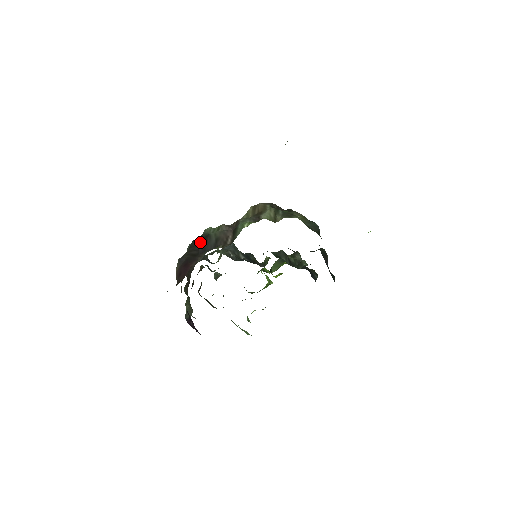
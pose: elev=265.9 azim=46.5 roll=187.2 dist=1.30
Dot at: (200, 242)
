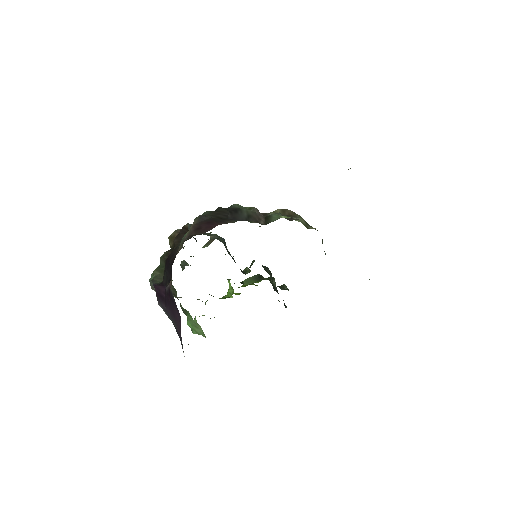
Dot at: (230, 211)
